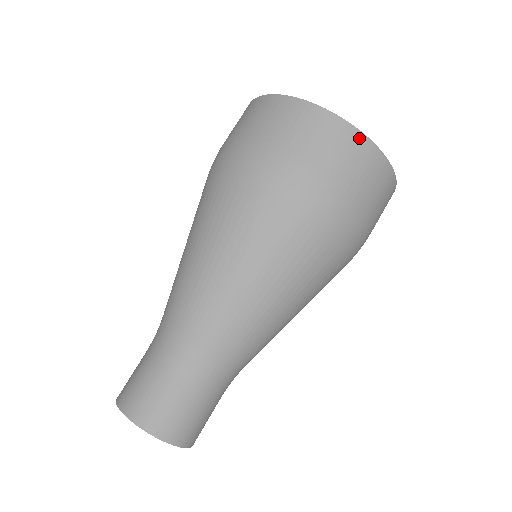
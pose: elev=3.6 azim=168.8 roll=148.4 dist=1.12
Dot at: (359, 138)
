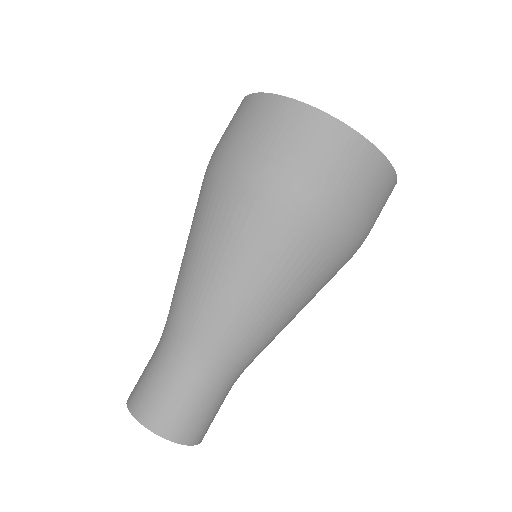
Dot at: (394, 181)
